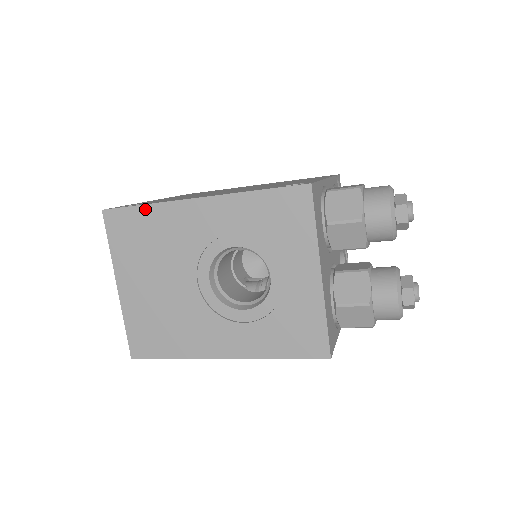
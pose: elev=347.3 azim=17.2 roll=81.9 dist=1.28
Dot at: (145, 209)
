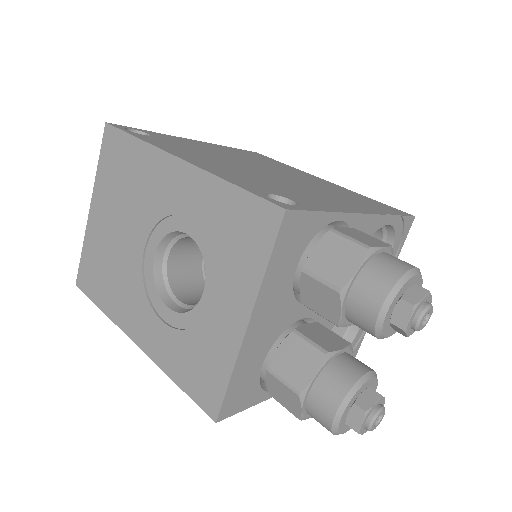
Dot at: (135, 142)
